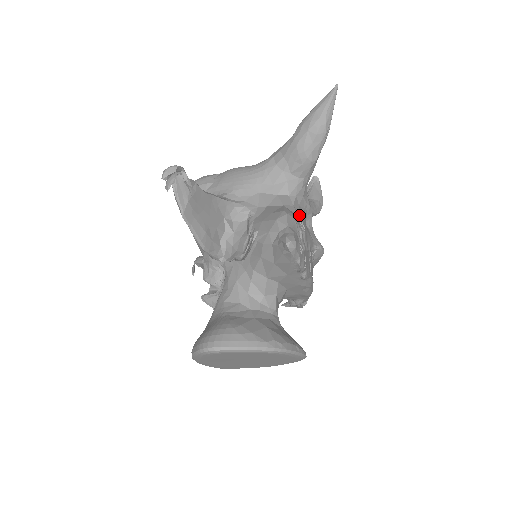
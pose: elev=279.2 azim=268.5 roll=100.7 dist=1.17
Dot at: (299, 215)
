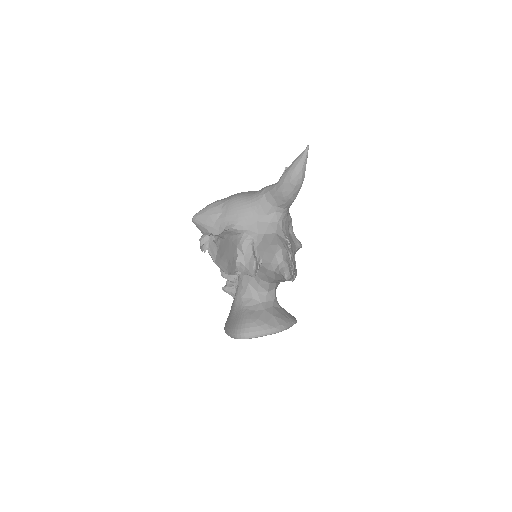
Dot at: (286, 235)
